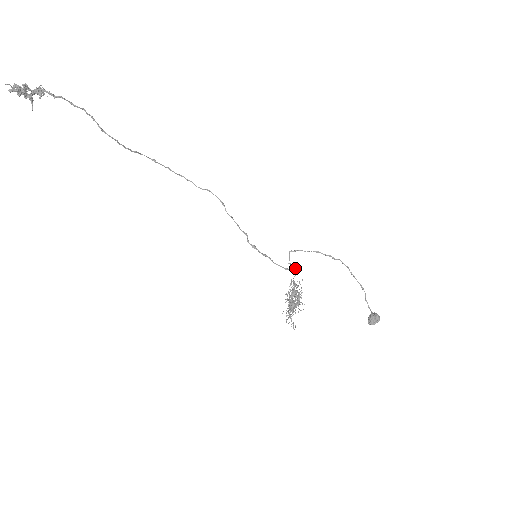
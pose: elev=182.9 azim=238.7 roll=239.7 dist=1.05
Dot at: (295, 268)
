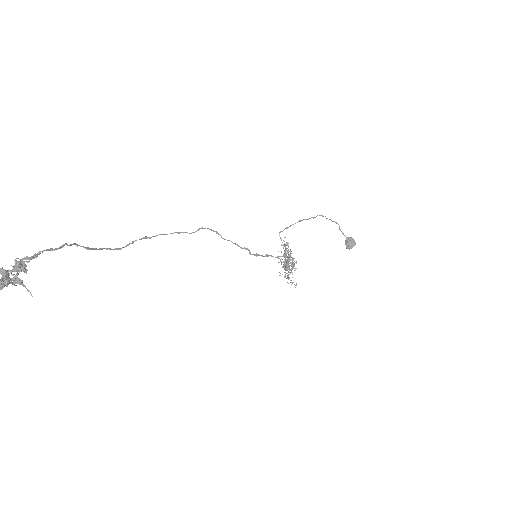
Dot at: (287, 245)
